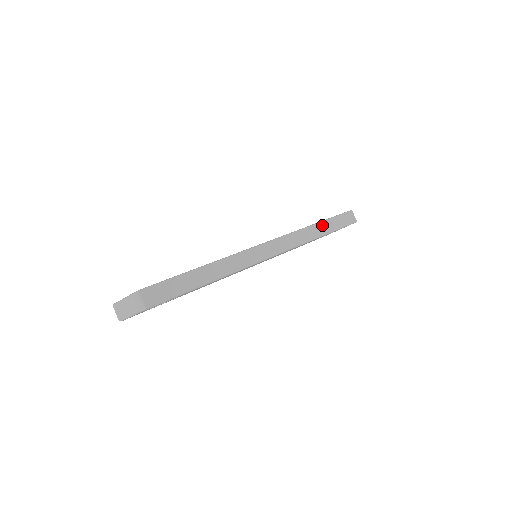
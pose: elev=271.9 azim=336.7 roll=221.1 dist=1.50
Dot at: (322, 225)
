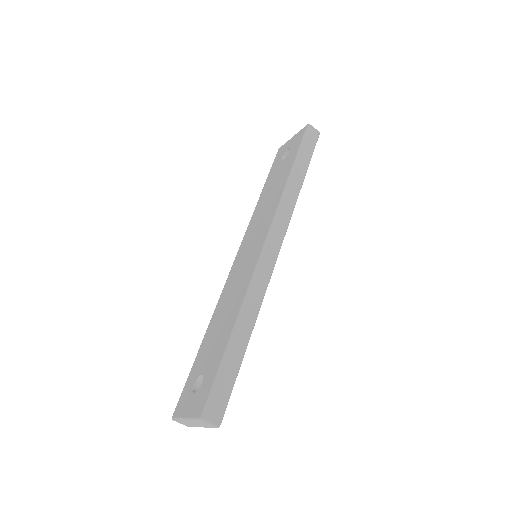
Dot at: (295, 172)
